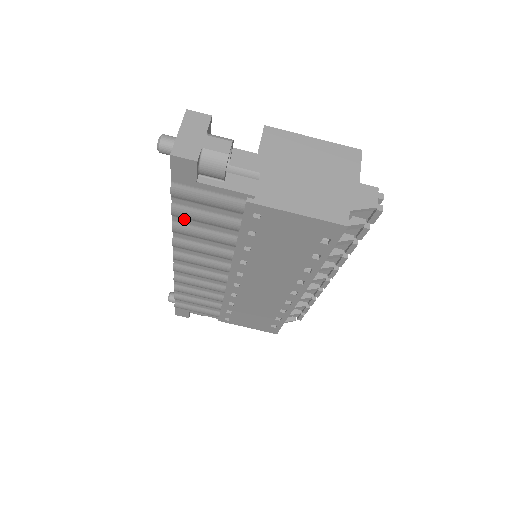
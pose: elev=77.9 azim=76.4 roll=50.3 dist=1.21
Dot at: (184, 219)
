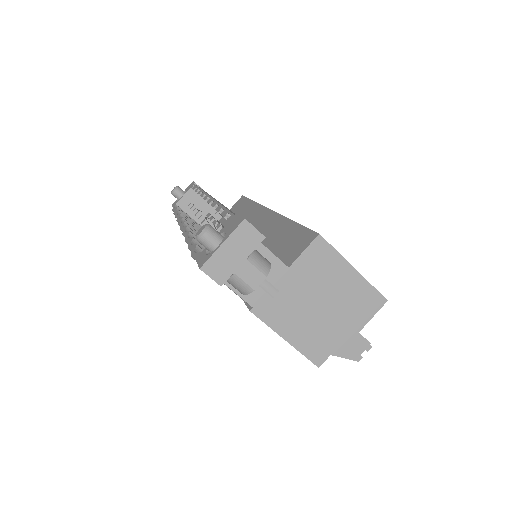
Dot at: occluded
